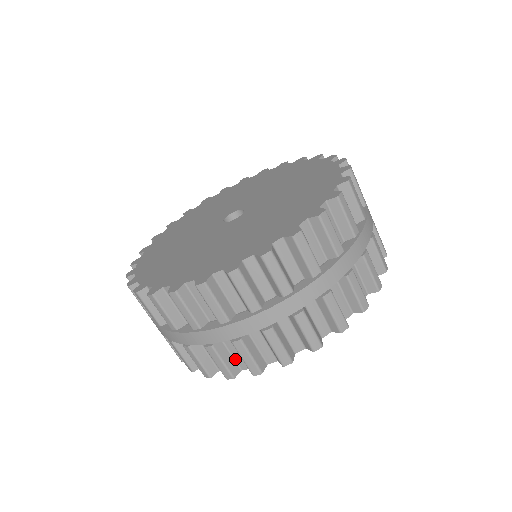
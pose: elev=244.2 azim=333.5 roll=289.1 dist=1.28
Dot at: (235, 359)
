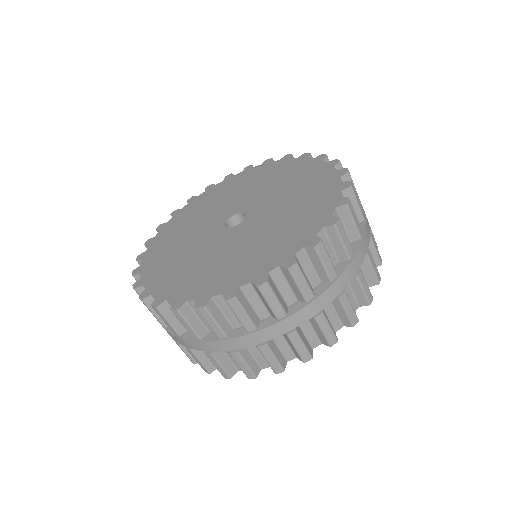
Dot at: occluded
